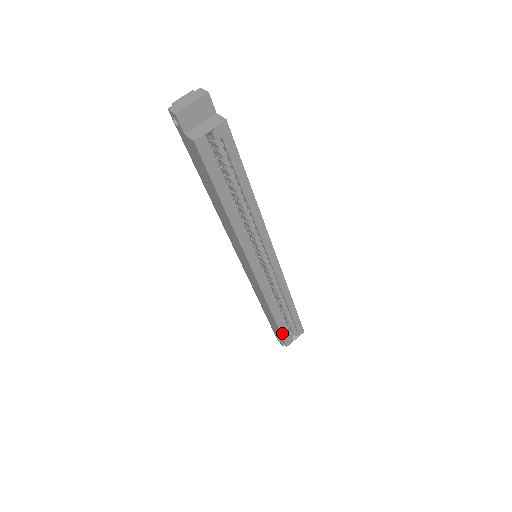
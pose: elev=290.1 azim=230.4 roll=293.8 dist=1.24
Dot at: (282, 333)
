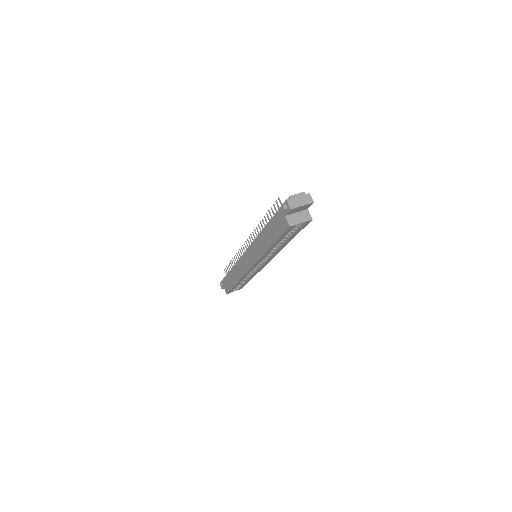
Dot at: (232, 289)
